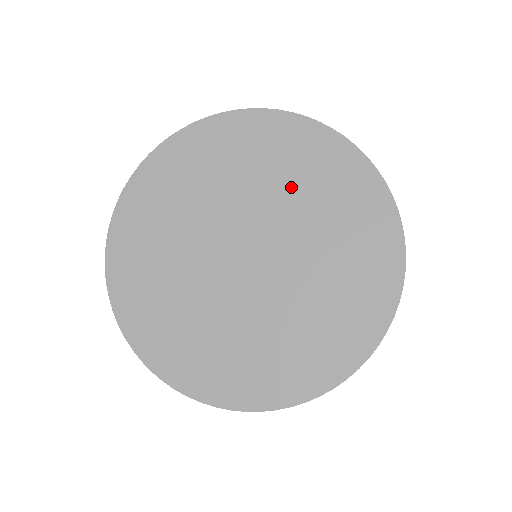
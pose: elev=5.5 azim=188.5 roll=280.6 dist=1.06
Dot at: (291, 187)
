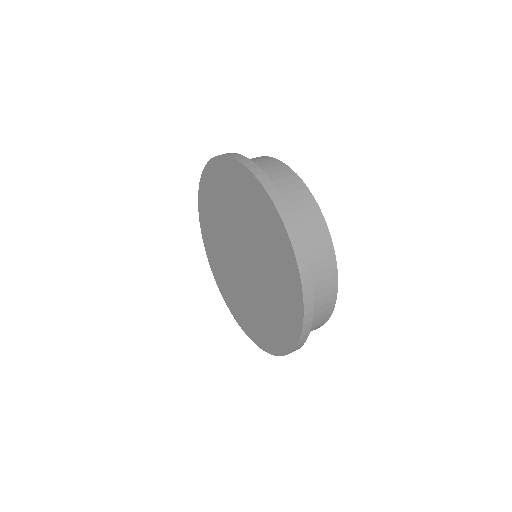
Dot at: (259, 236)
